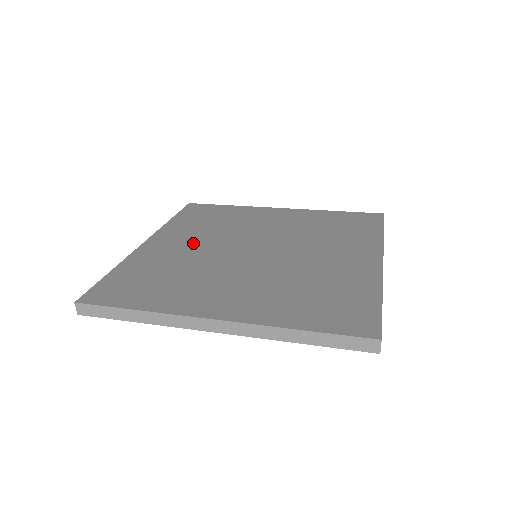
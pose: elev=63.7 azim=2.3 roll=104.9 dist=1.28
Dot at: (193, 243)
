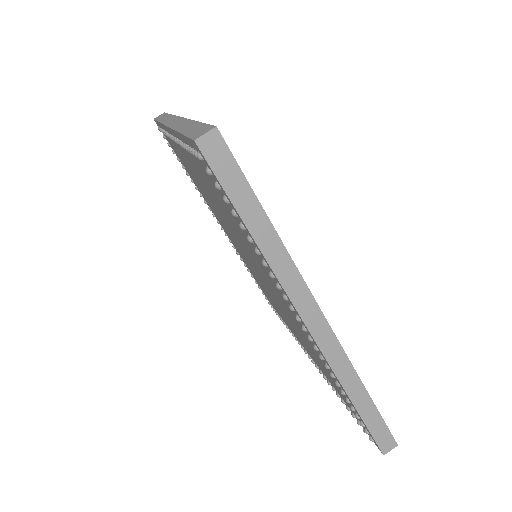
Dot at: occluded
